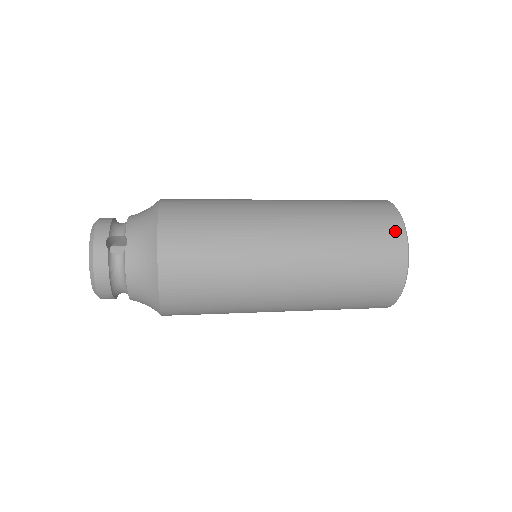
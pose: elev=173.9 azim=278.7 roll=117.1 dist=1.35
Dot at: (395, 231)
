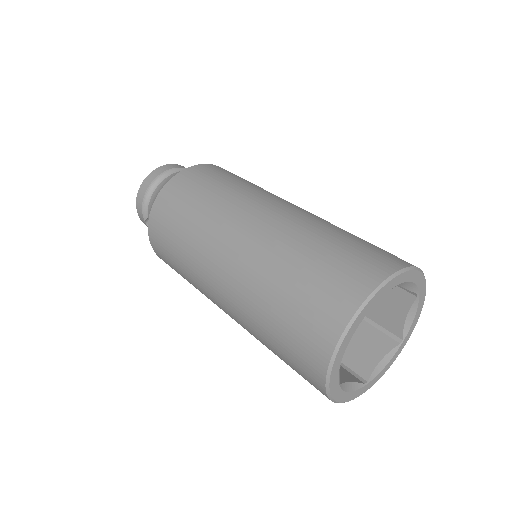
Dot at: (315, 385)
